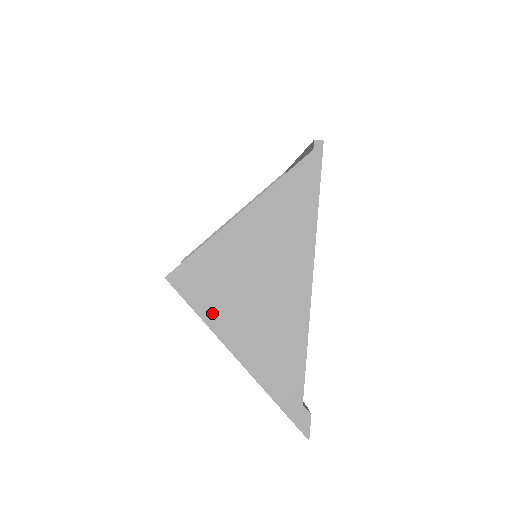
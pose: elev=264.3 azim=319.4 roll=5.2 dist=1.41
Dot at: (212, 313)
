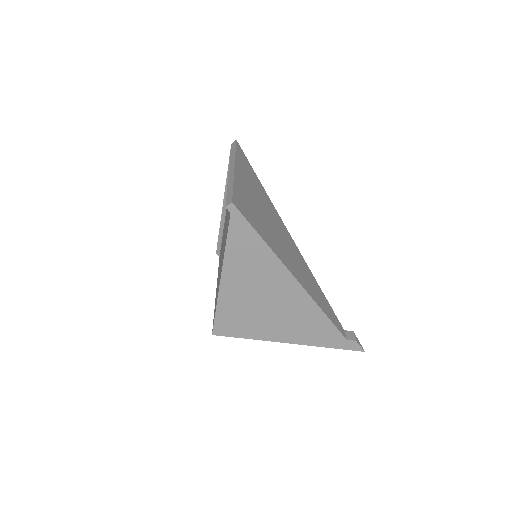
Dot at: (254, 333)
